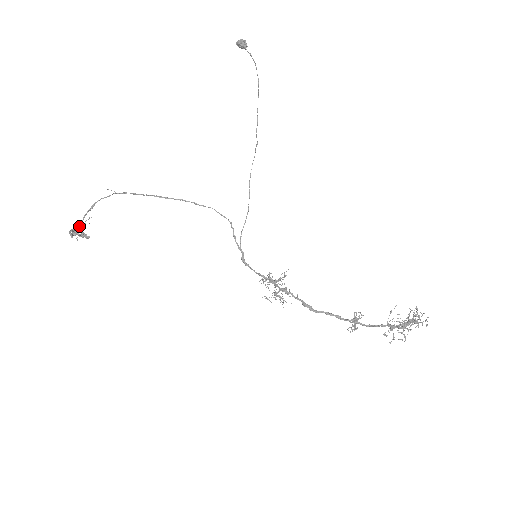
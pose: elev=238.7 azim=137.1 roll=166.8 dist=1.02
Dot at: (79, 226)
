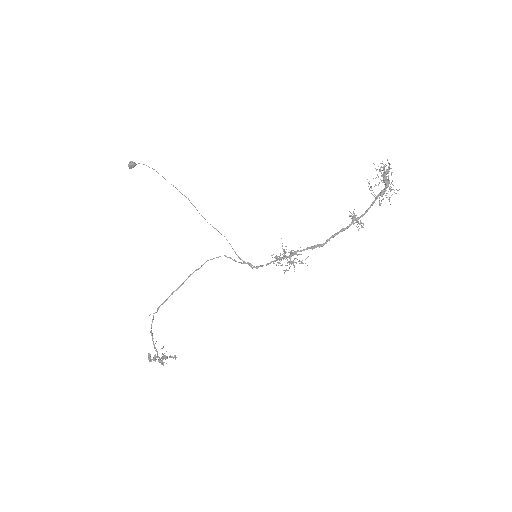
Dot at: occluded
